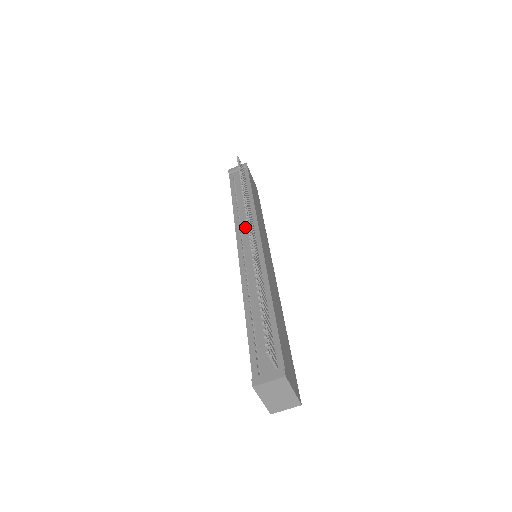
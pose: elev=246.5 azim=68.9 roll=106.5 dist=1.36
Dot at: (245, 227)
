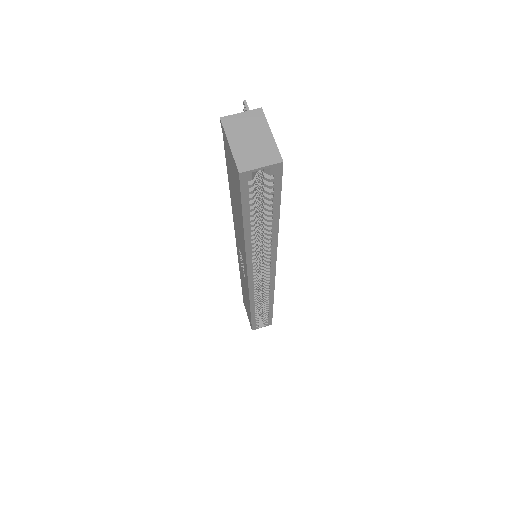
Dot at: occluded
